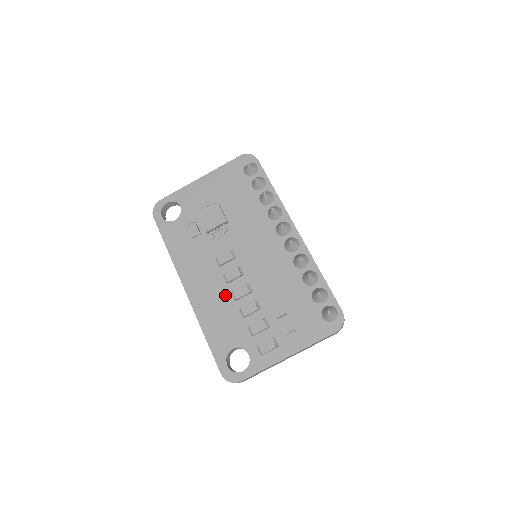
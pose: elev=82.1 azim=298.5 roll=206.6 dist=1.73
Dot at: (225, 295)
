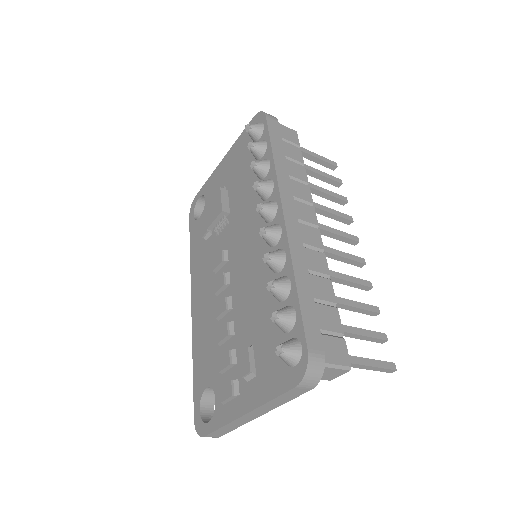
Dot at: (213, 312)
